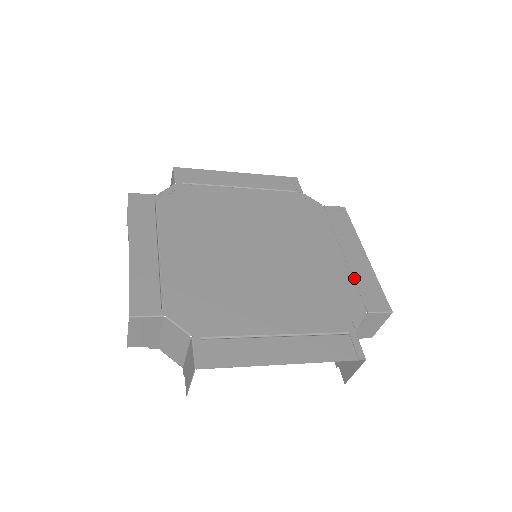
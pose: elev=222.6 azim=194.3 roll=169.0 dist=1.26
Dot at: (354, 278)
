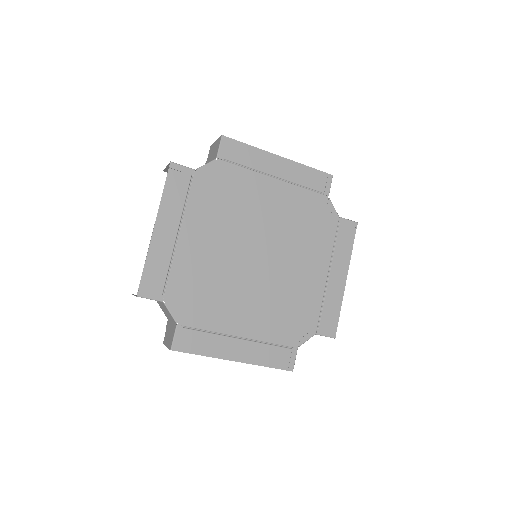
Dot at: (323, 300)
